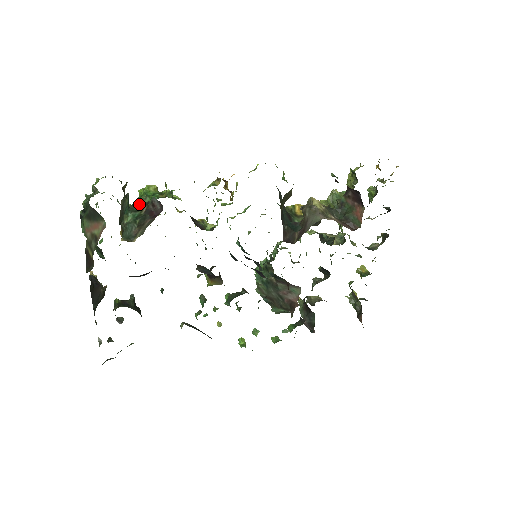
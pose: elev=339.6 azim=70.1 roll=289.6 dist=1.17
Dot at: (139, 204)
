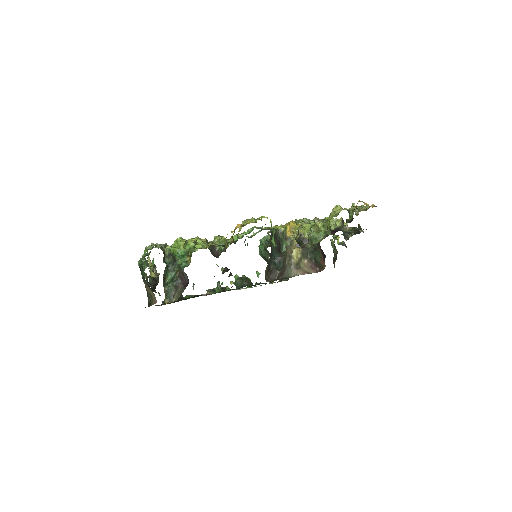
Dot at: (174, 264)
